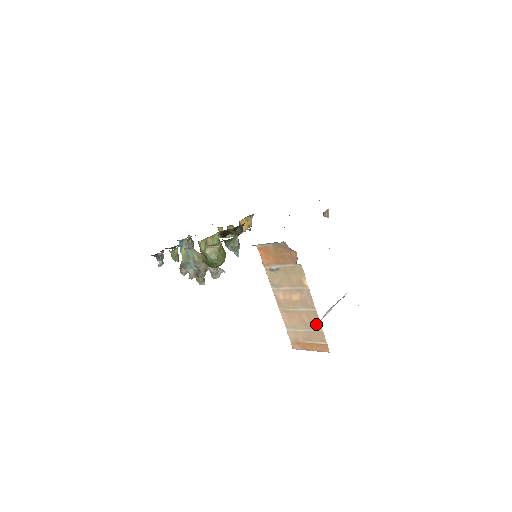
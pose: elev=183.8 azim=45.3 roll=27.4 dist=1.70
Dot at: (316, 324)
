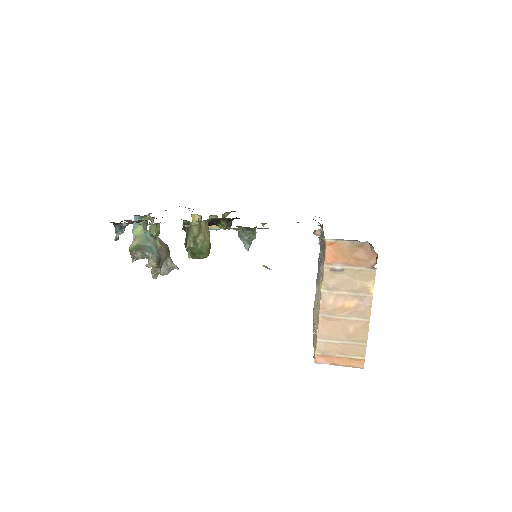
Dot at: (362, 336)
